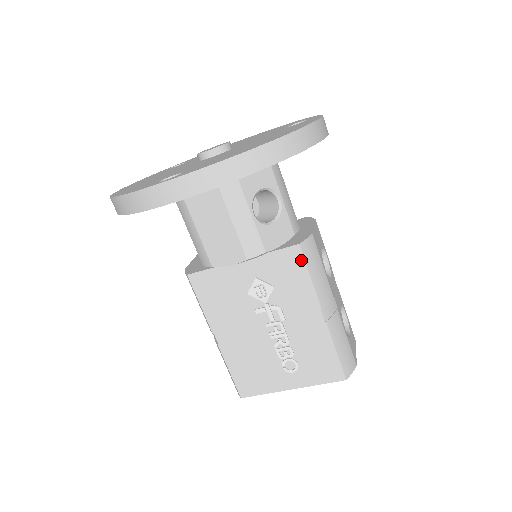
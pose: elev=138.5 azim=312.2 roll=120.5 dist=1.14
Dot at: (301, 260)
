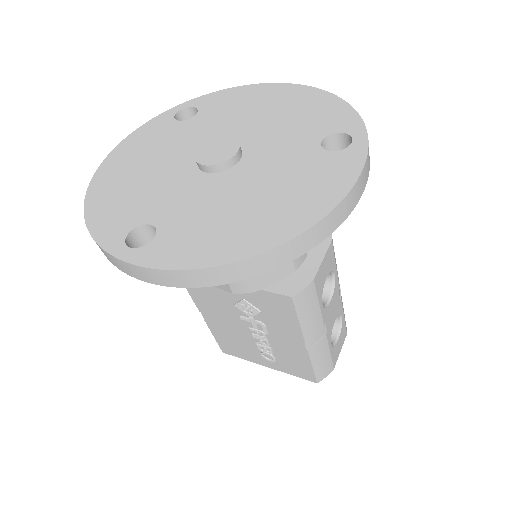
Dot at: (292, 307)
